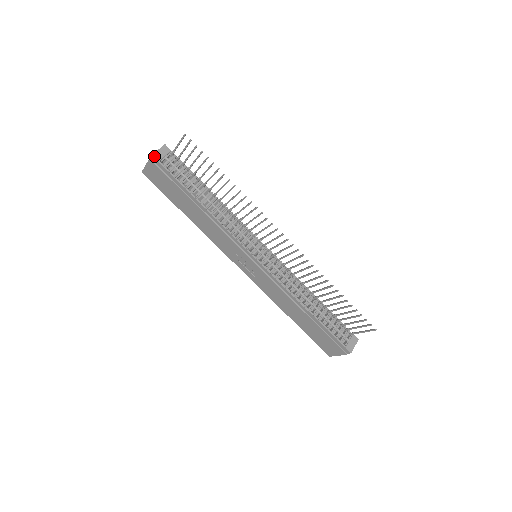
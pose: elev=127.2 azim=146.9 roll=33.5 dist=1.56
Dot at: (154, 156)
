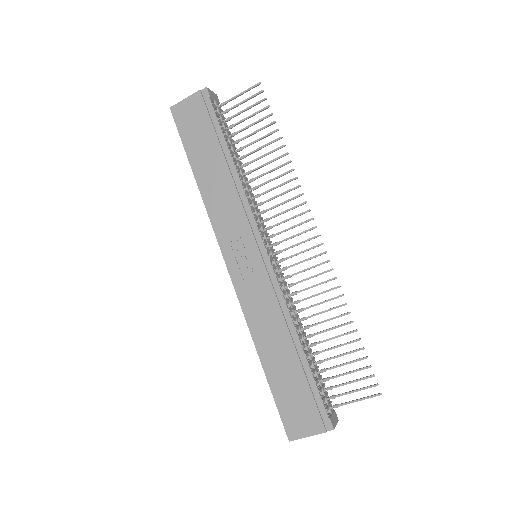
Dot at: (208, 89)
